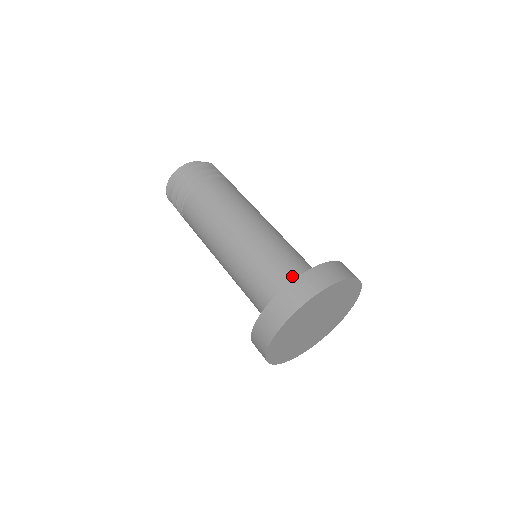
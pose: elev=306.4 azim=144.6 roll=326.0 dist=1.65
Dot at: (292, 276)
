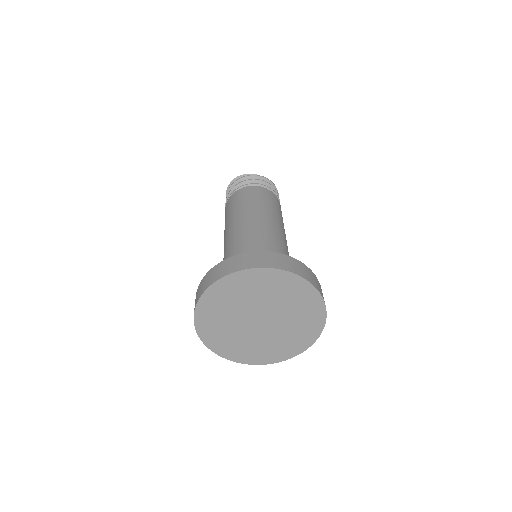
Dot at: occluded
